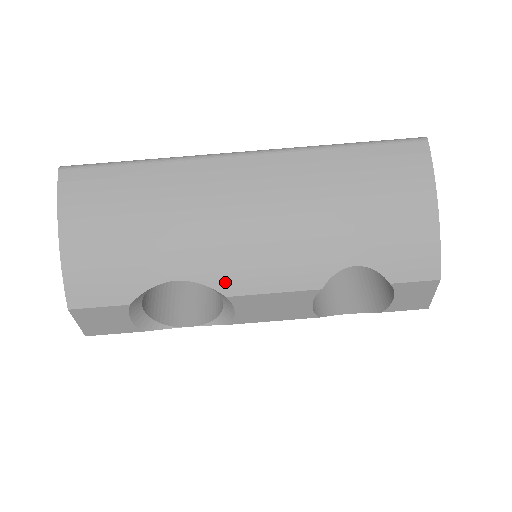
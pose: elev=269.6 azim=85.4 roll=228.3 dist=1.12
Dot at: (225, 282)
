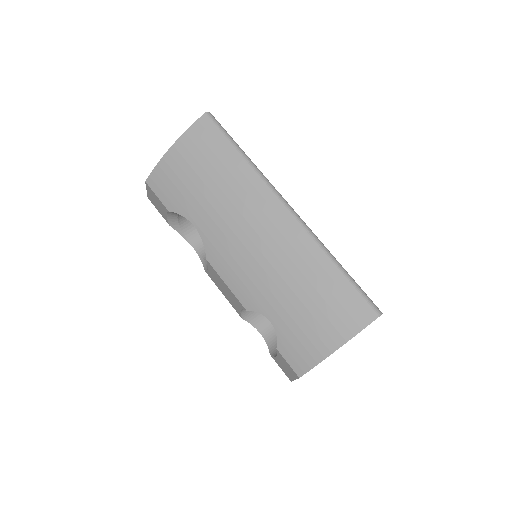
Dot at: (212, 253)
